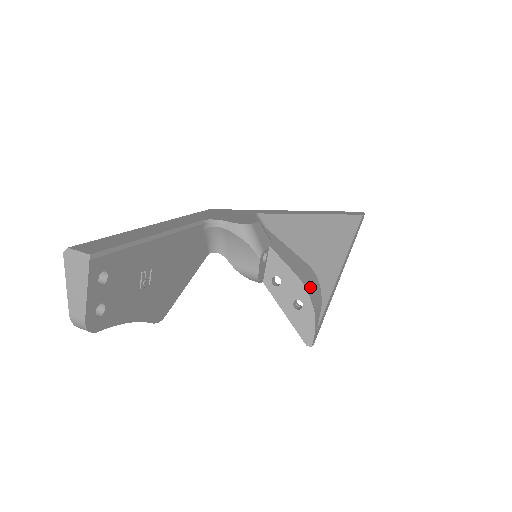
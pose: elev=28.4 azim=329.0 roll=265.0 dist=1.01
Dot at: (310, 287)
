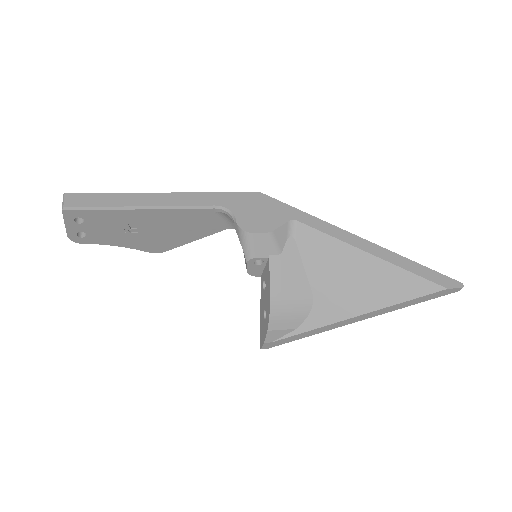
Dot at: (282, 311)
